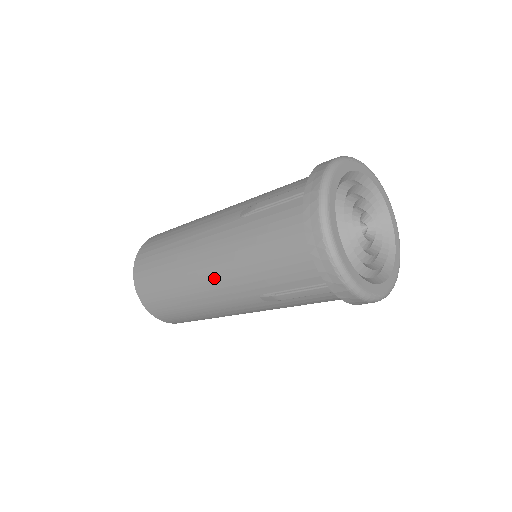
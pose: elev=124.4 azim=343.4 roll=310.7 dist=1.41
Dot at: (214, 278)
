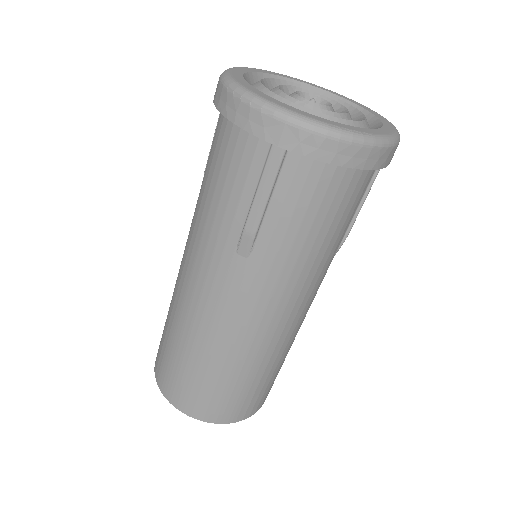
Dot at: (194, 275)
